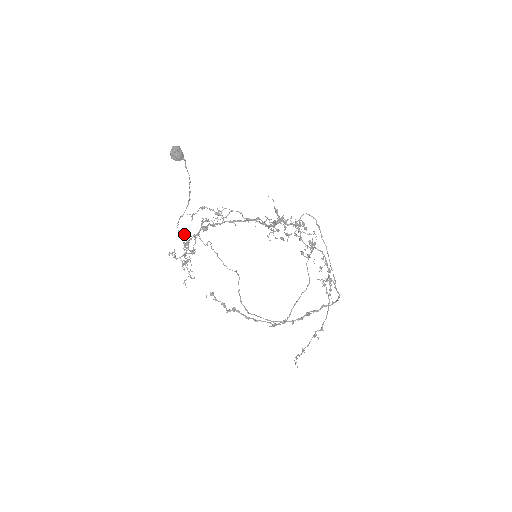
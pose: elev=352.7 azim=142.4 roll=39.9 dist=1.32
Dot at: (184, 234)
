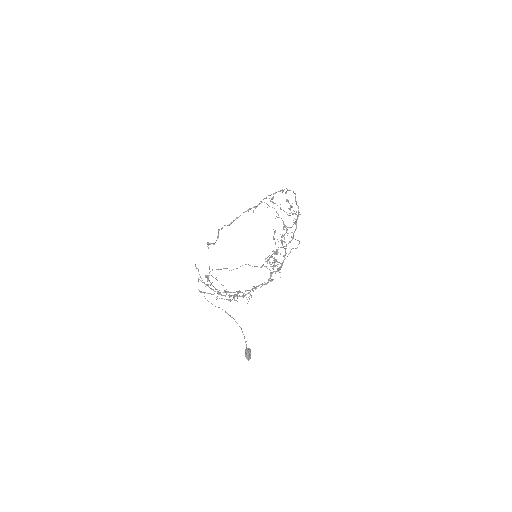
Dot at: occluded
